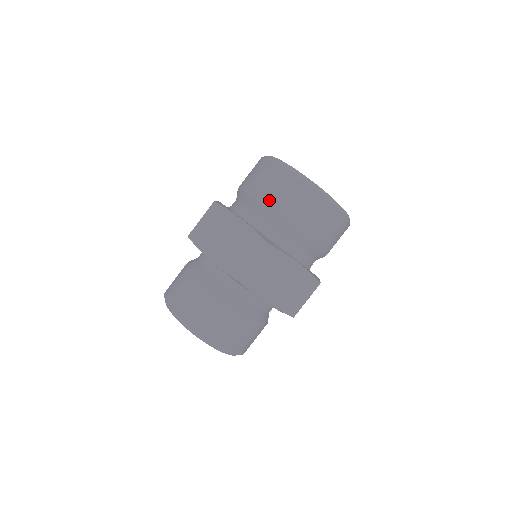
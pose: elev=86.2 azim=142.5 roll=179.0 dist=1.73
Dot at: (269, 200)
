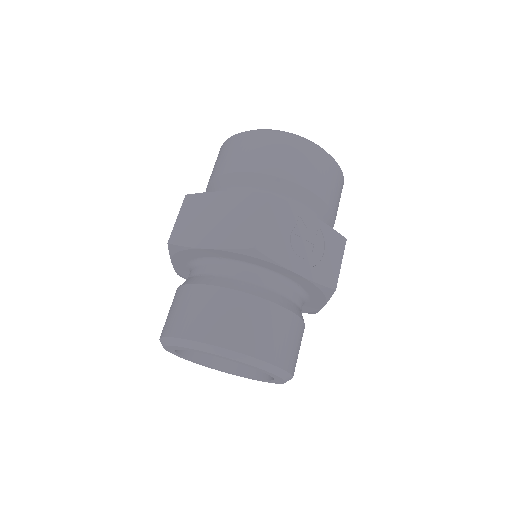
Dot at: occluded
